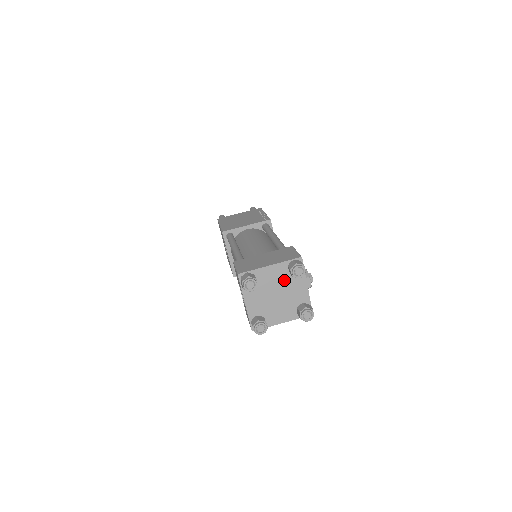
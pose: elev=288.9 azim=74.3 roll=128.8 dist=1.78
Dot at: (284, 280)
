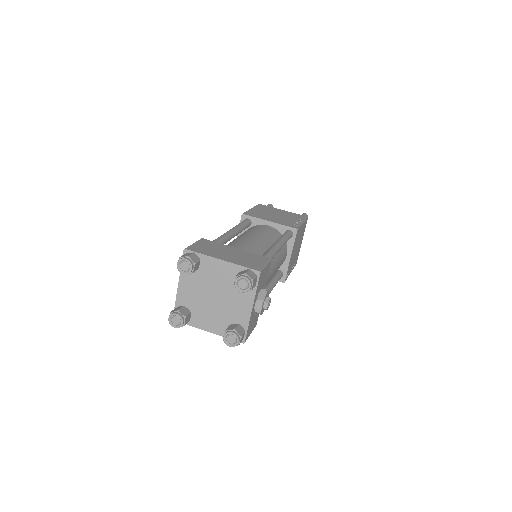
Dot at: (230, 285)
